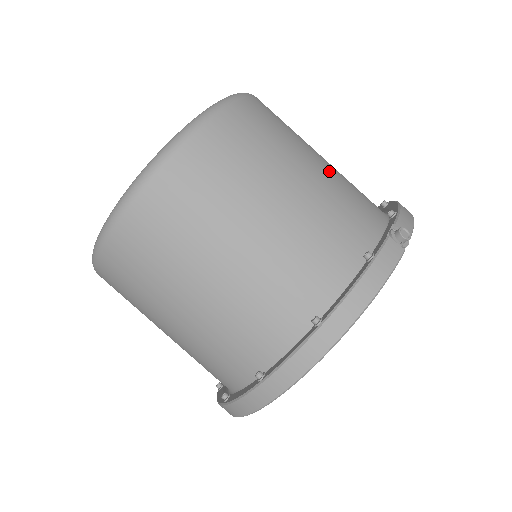
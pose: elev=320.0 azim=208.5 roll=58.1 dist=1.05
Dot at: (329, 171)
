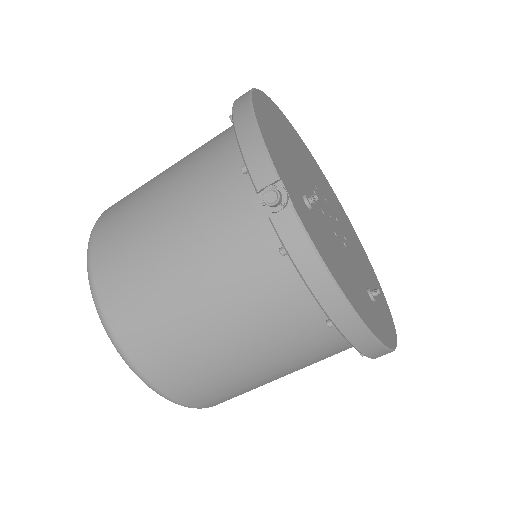
Dot at: (181, 216)
